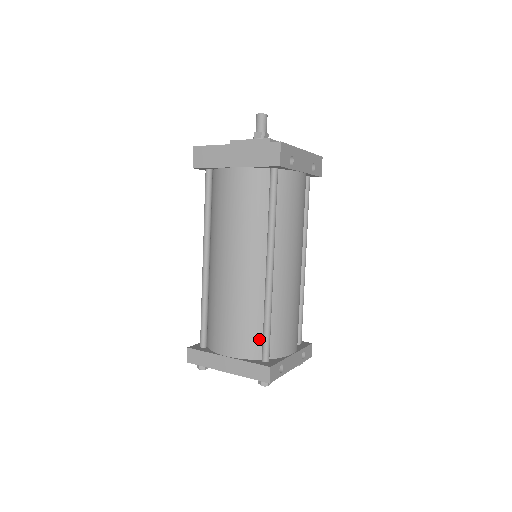
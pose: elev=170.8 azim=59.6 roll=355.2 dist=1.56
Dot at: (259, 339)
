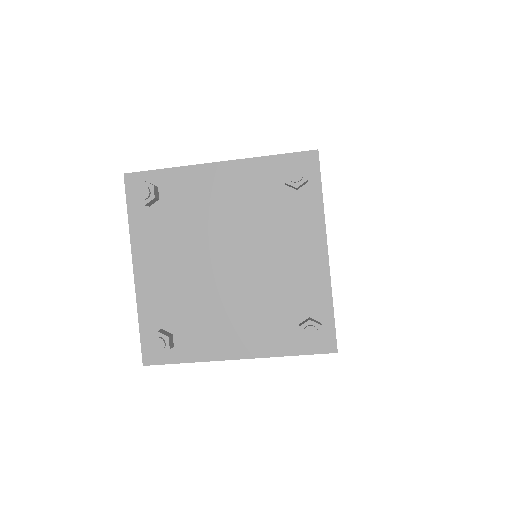
Dot at: occluded
